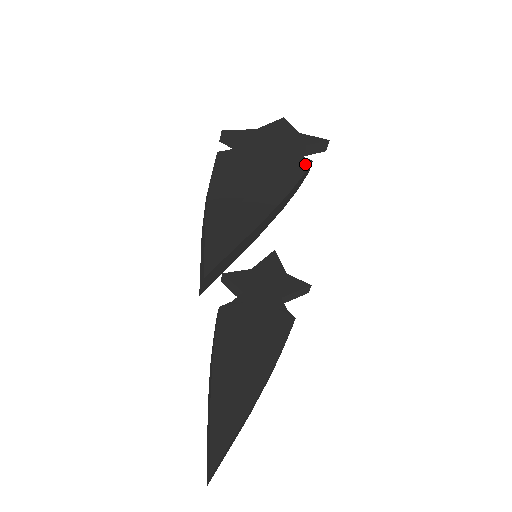
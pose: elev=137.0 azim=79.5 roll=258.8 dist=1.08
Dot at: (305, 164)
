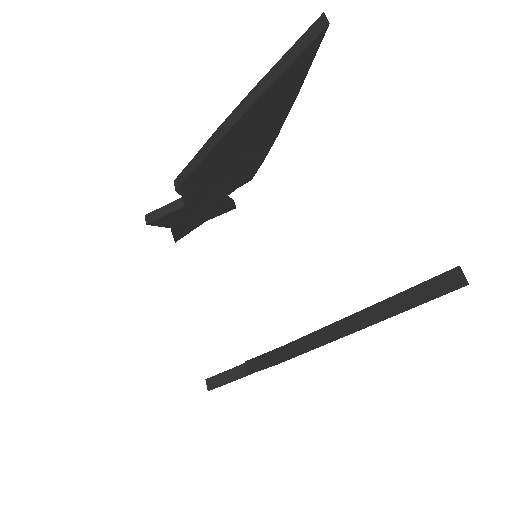
Dot at: occluded
